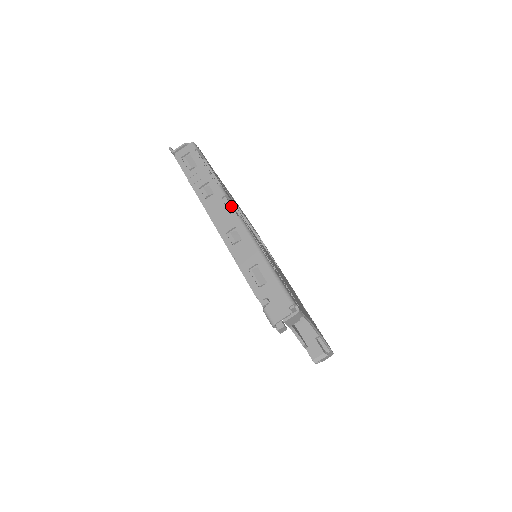
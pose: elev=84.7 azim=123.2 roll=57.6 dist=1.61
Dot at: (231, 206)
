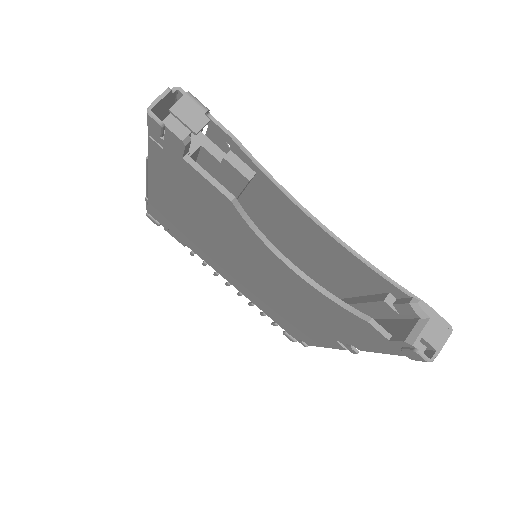
Dot at: occluded
